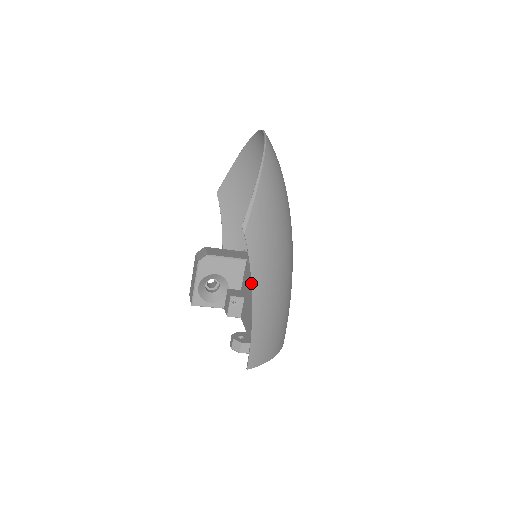
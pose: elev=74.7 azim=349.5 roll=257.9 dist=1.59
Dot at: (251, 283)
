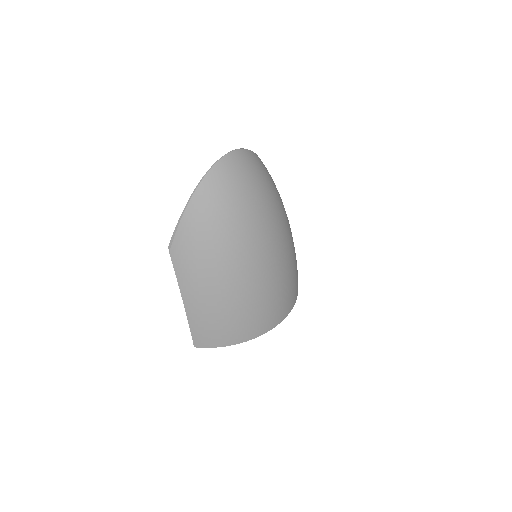
Dot at: occluded
